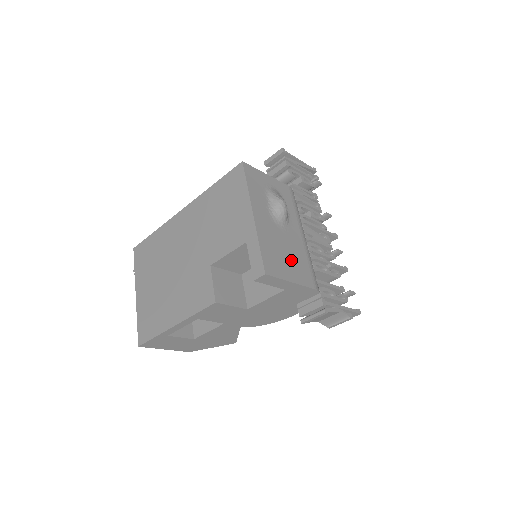
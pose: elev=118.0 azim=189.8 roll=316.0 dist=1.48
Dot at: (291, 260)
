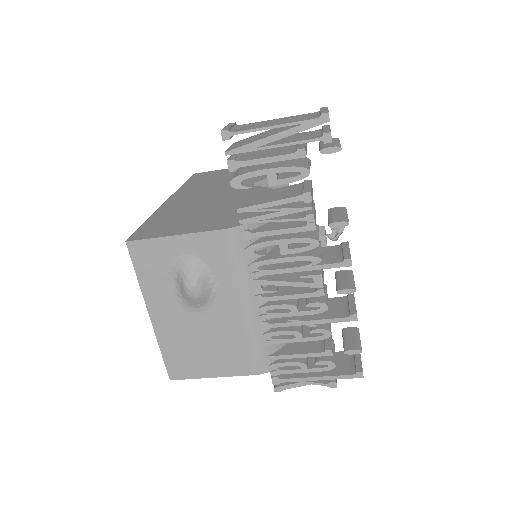
Dot at: (214, 352)
